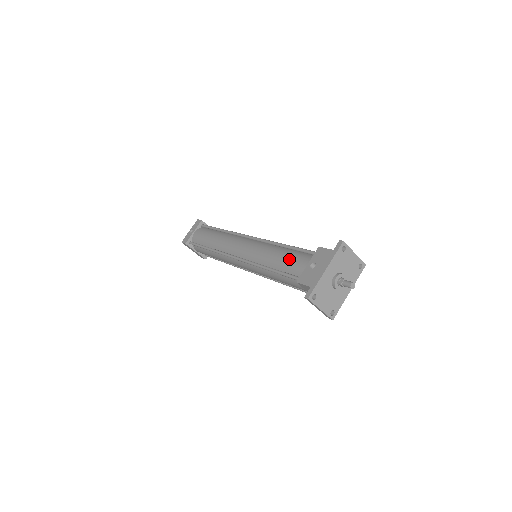
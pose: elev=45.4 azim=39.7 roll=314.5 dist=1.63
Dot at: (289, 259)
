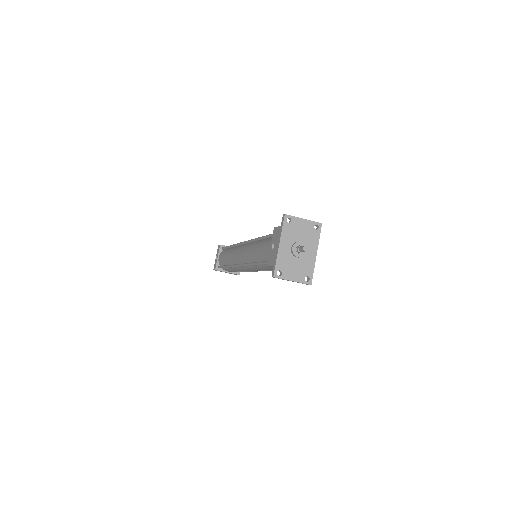
Dot at: (262, 249)
